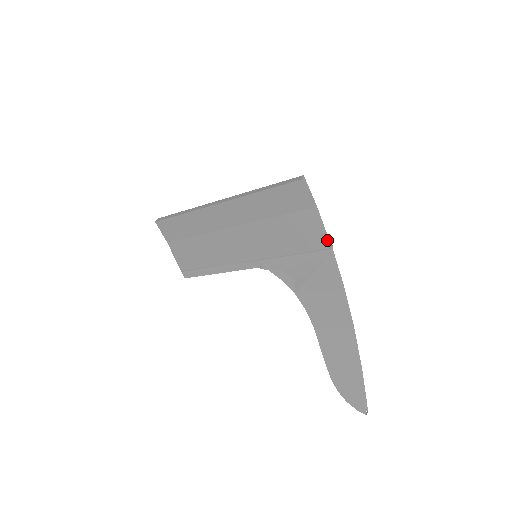
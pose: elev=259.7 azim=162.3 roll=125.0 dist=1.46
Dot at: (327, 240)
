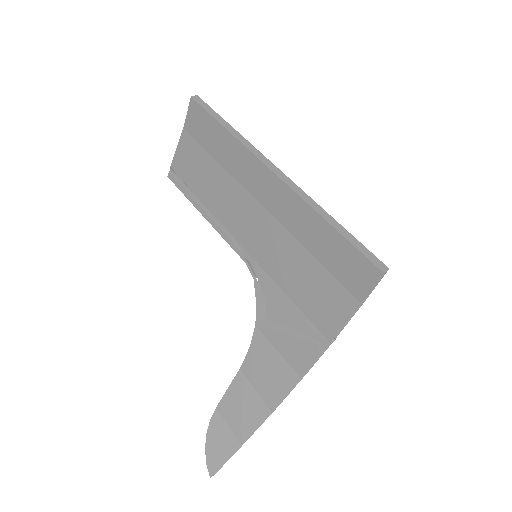
Dot at: occluded
